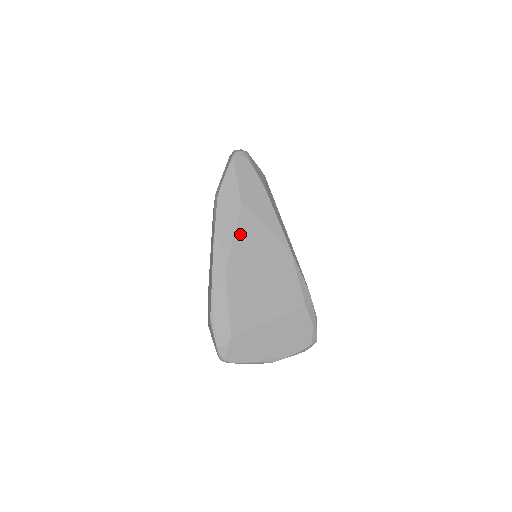
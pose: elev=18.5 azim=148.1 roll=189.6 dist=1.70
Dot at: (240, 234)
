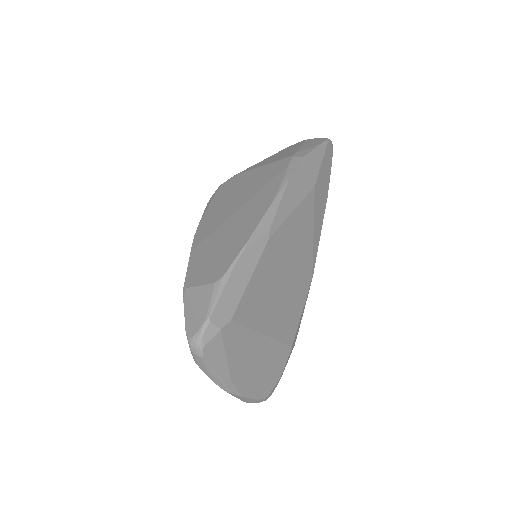
Dot at: (298, 214)
